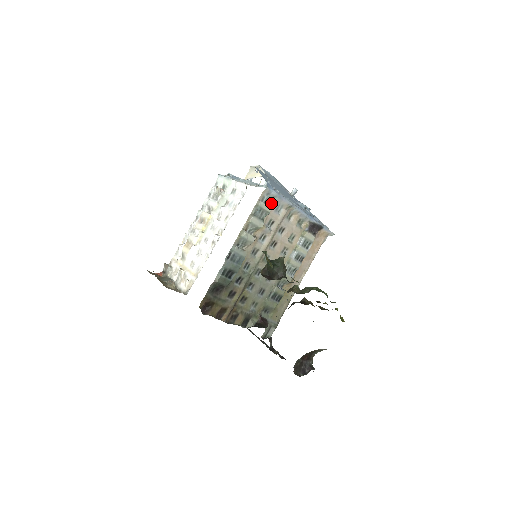
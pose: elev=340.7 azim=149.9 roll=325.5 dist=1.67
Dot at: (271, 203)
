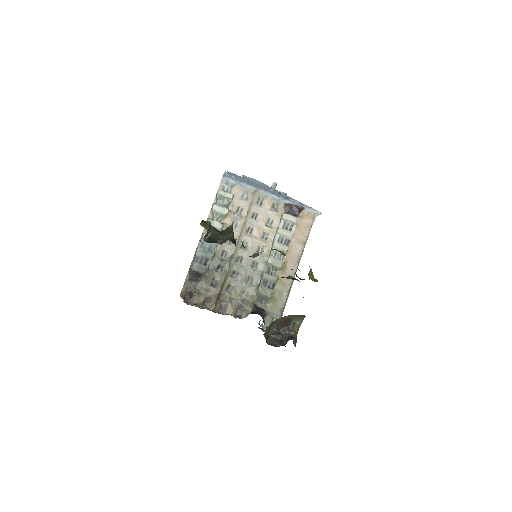
Dot at: (233, 191)
